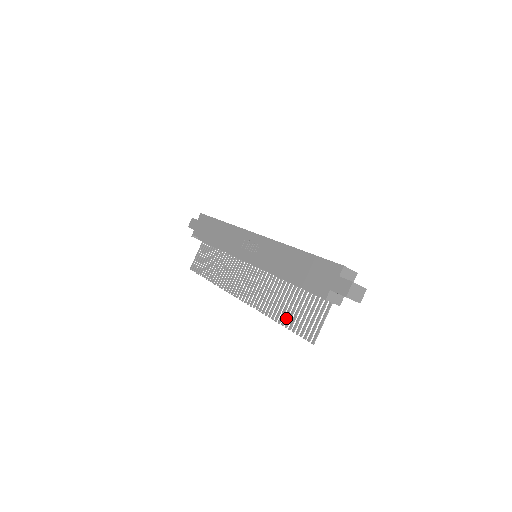
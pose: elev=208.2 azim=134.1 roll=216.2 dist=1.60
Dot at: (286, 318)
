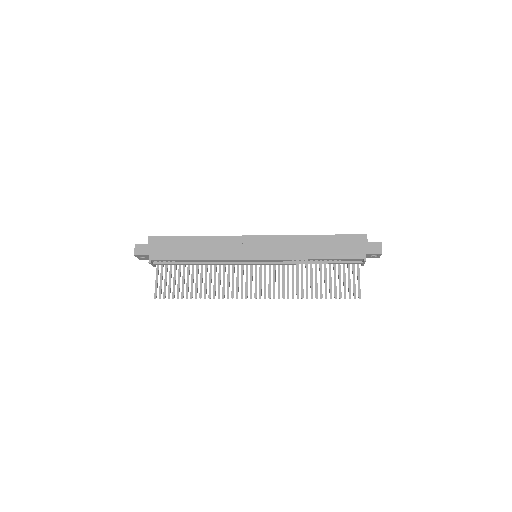
Dot at: occluded
